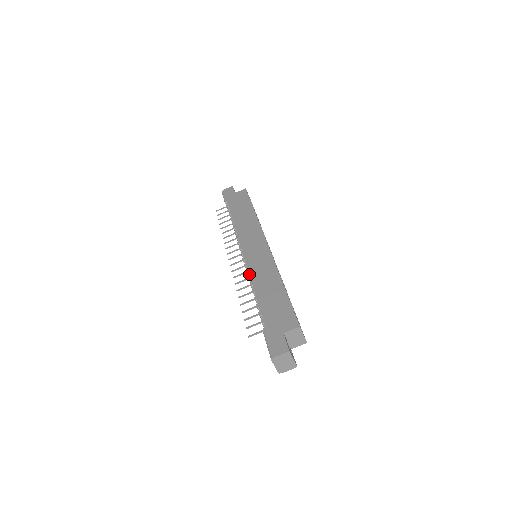
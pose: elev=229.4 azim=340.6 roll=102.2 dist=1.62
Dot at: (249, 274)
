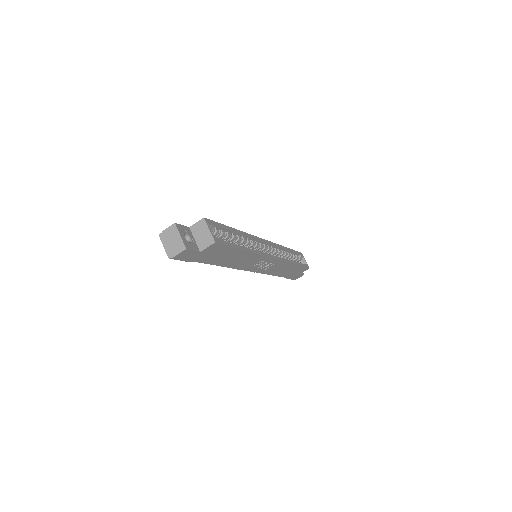
Dot at: occluded
